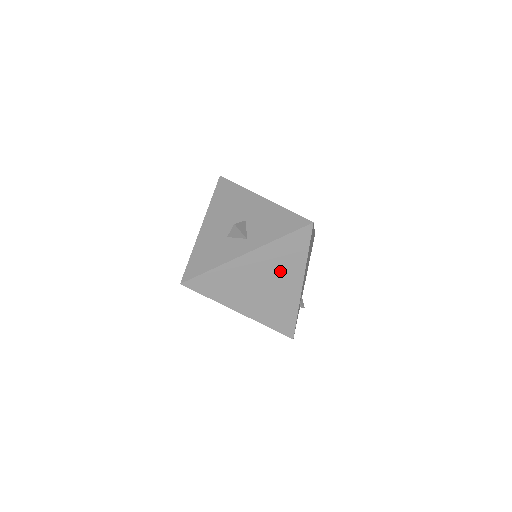
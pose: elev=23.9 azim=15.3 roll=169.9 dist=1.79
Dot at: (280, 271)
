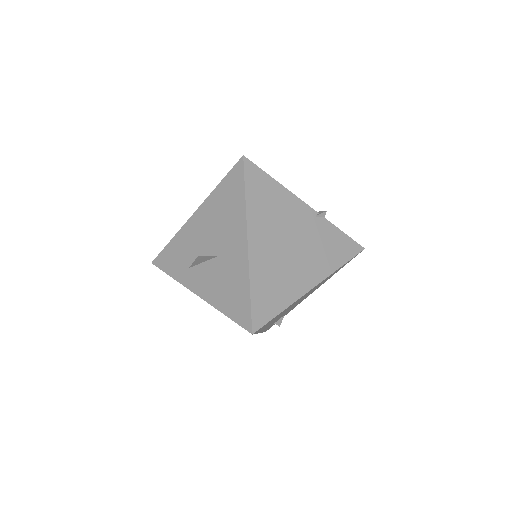
Dot at: occluded
